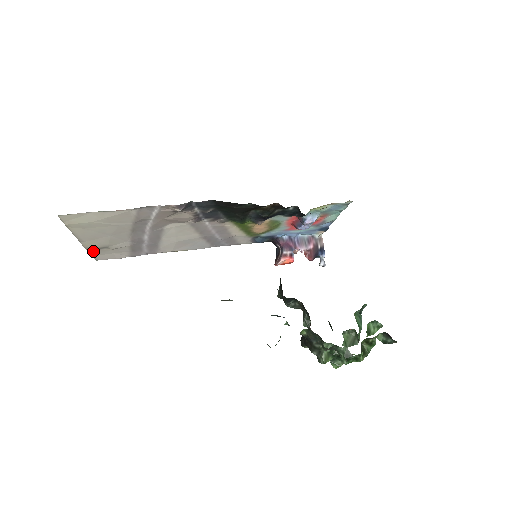
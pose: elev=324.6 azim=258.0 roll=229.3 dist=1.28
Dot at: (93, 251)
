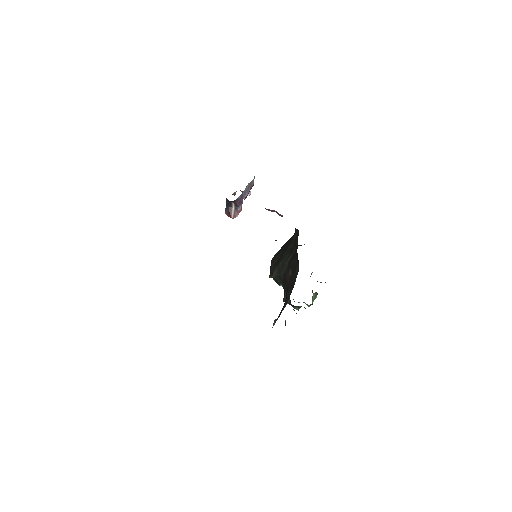
Dot at: occluded
